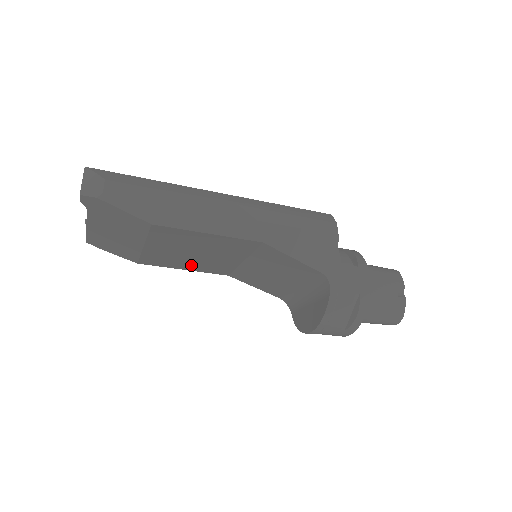
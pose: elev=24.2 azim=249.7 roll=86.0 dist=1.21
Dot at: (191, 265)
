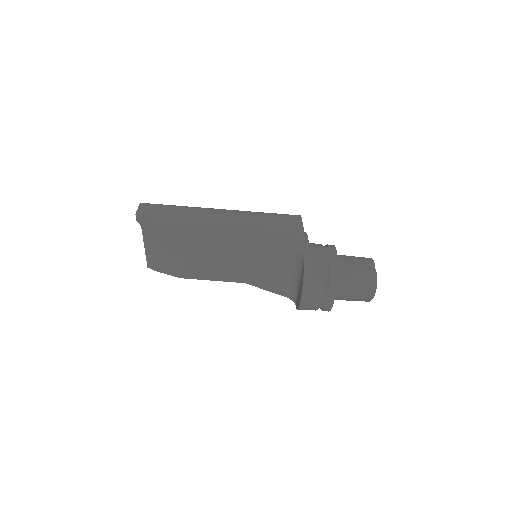
Dot at: (215, 273)
